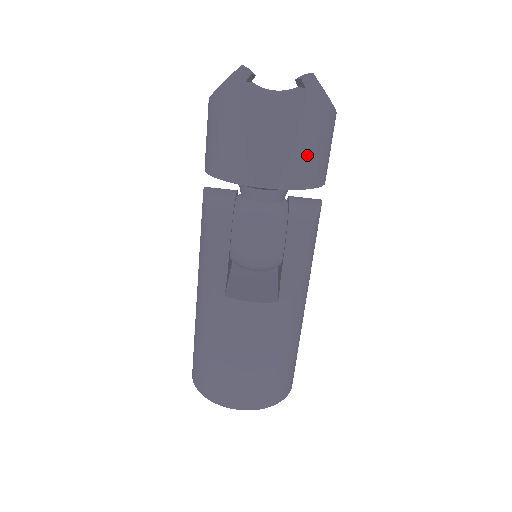
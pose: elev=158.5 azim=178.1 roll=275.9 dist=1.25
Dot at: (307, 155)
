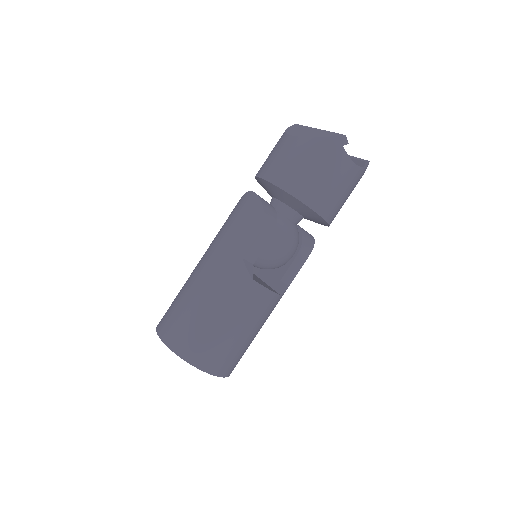
Dot at: (342, 205)
